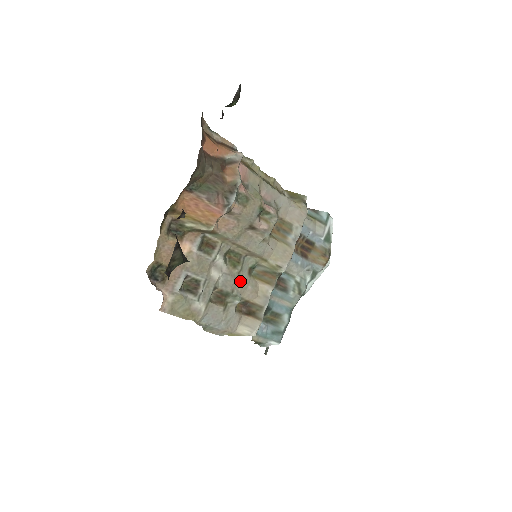
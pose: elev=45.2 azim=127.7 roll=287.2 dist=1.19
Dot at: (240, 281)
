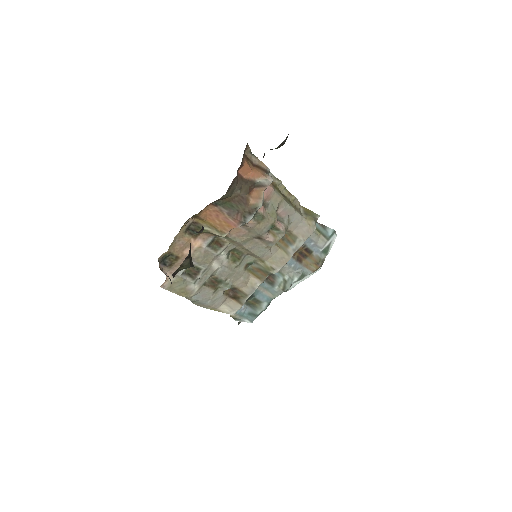
Dot at: (235, 273)
